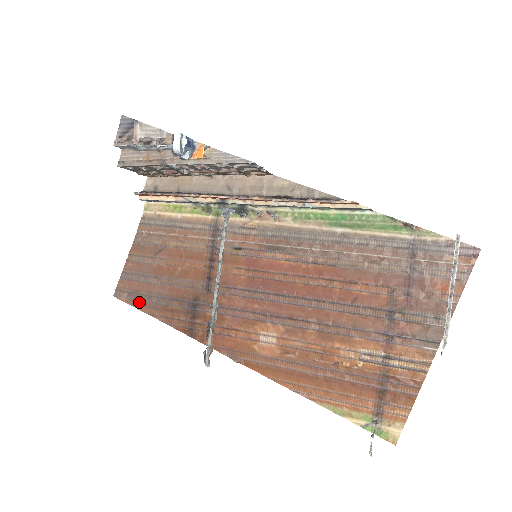
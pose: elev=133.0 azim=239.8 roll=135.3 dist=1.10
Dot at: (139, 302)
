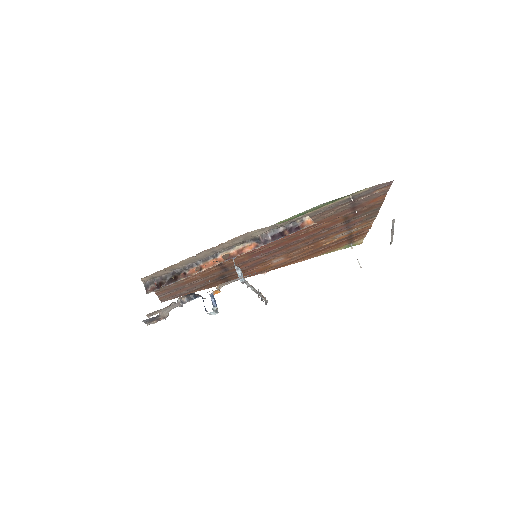
Dot at: (183, 295)
